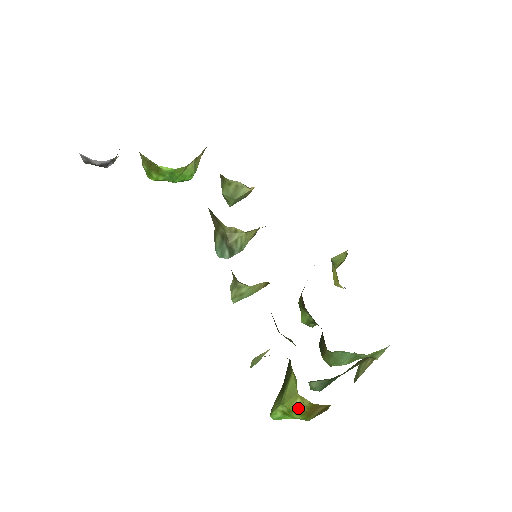
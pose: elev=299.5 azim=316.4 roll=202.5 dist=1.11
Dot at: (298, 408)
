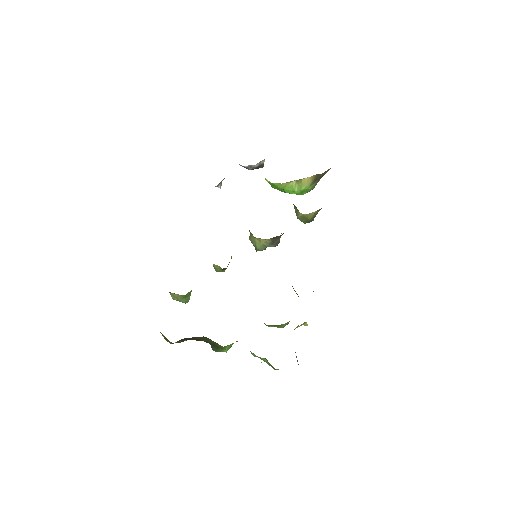
Dot at: occluded
